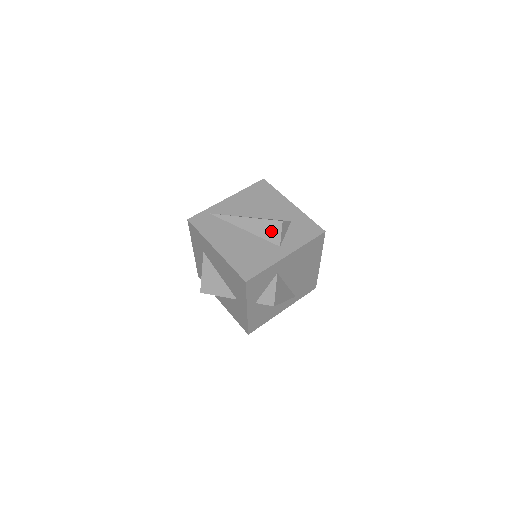
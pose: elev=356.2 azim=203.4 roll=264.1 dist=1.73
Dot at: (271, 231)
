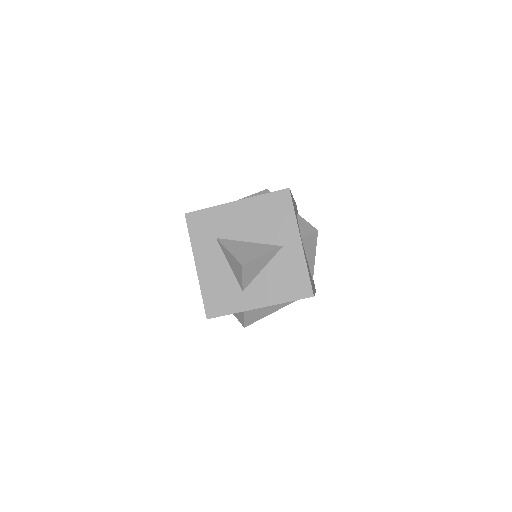
Dot at: occluded
